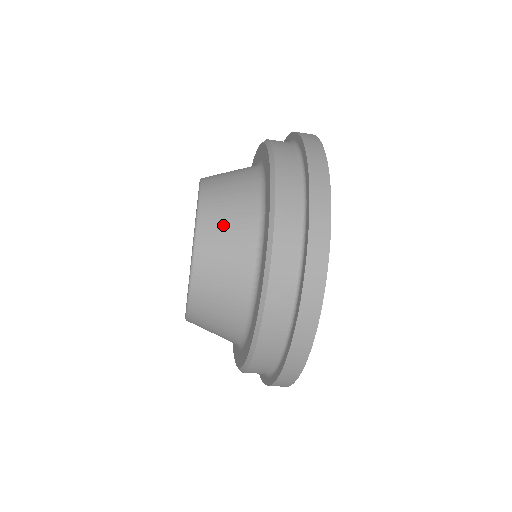
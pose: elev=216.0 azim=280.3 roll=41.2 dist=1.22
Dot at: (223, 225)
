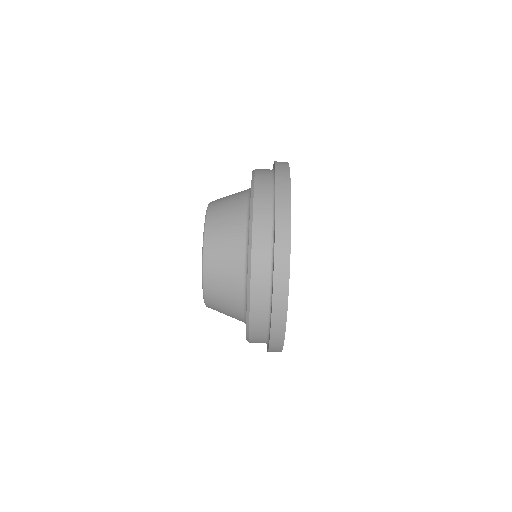
Dot at: occluded
